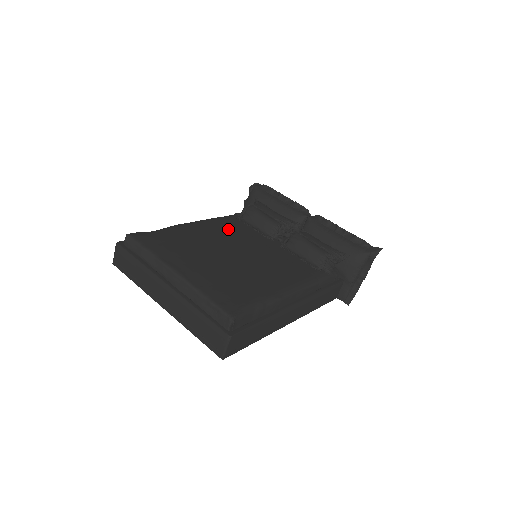
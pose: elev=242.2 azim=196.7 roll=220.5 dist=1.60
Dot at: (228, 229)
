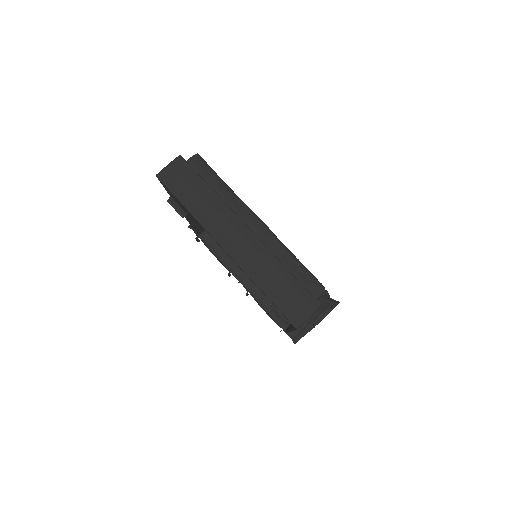
Dot at: occluded
